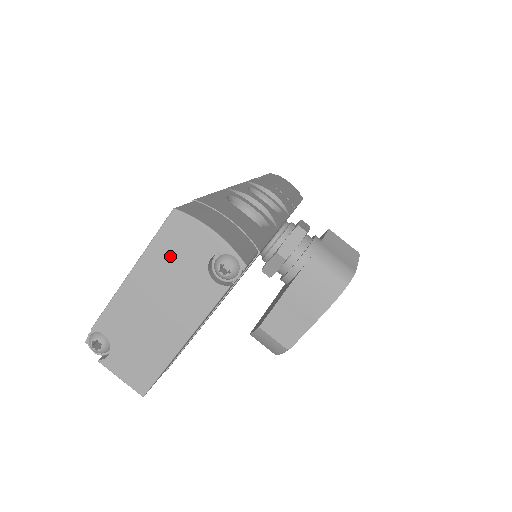
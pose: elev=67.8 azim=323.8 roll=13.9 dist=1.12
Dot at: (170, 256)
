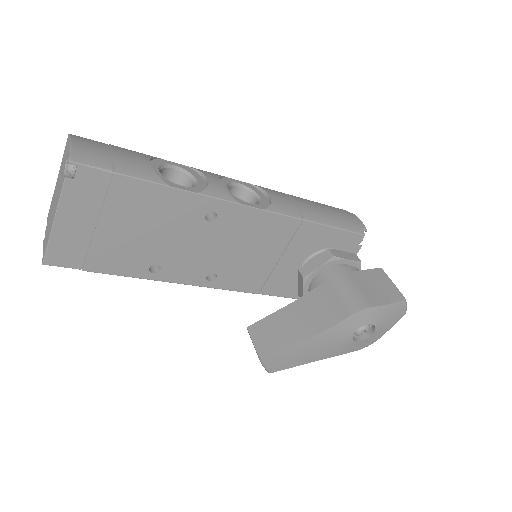
Dot at: (63, 164)
